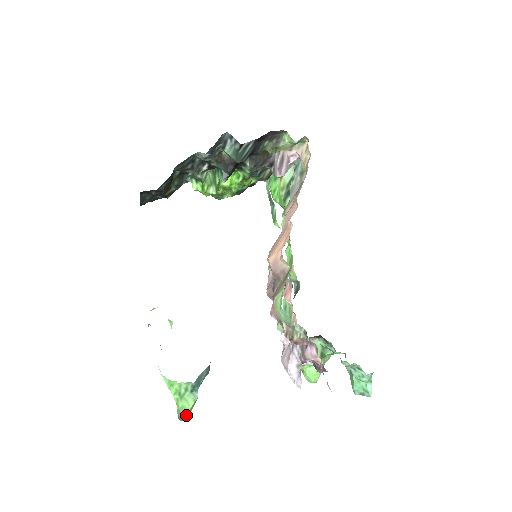
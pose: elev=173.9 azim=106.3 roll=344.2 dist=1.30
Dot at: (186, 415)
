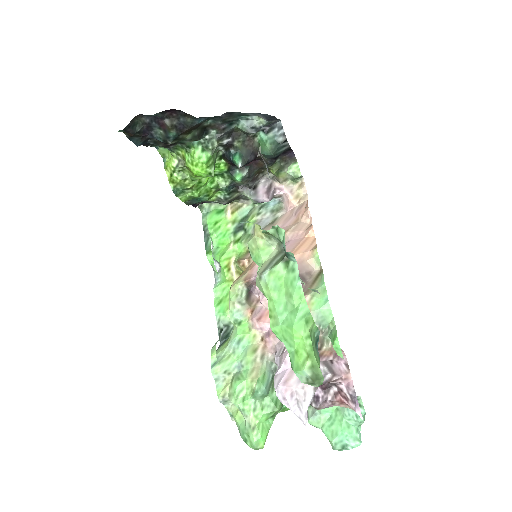
Dot at: (322, 375)
